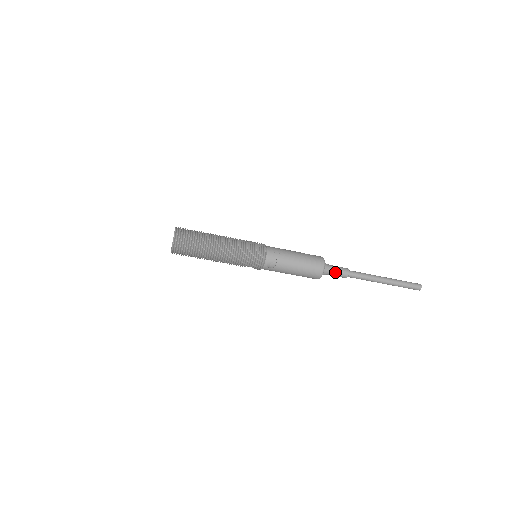
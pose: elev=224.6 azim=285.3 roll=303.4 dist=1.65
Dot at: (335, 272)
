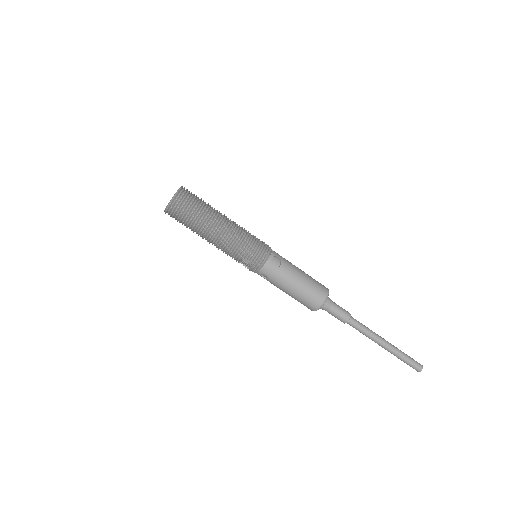
Dot at: (337, 308)
